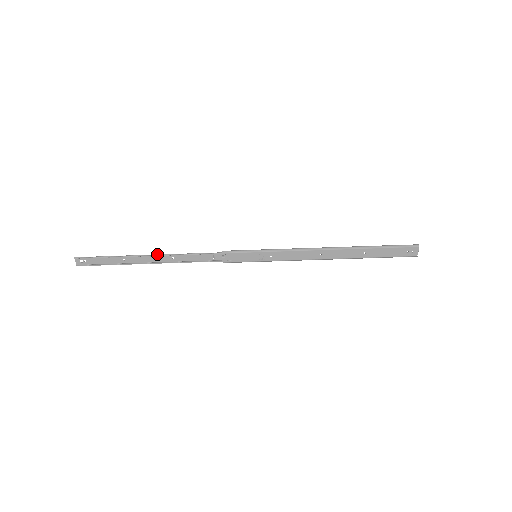
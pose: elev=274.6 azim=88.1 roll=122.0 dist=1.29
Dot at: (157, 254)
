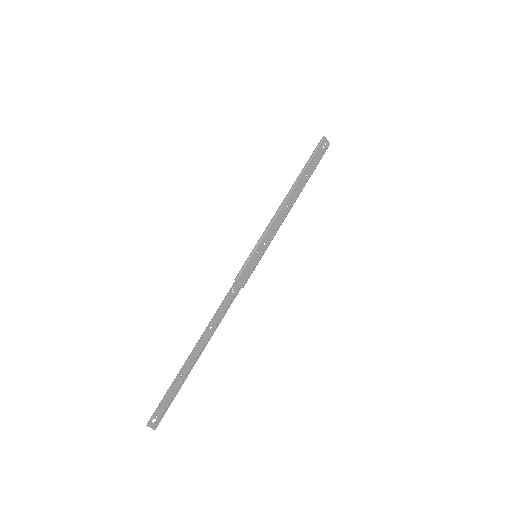
Dot at: (198, 340)
